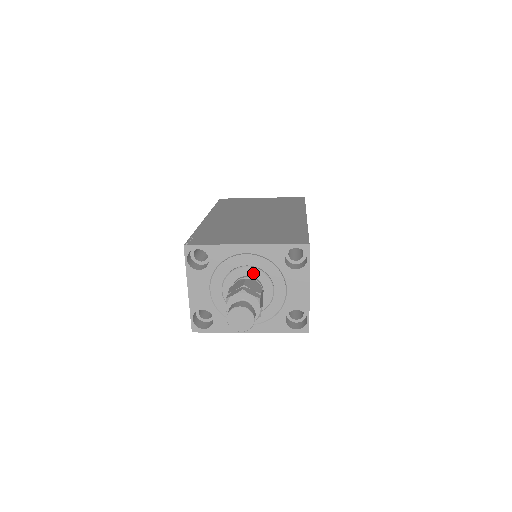
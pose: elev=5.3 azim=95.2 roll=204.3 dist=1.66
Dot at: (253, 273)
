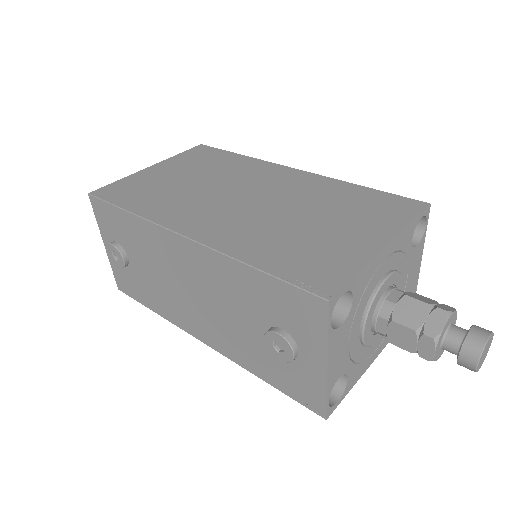
Dot at: (391, 281)
